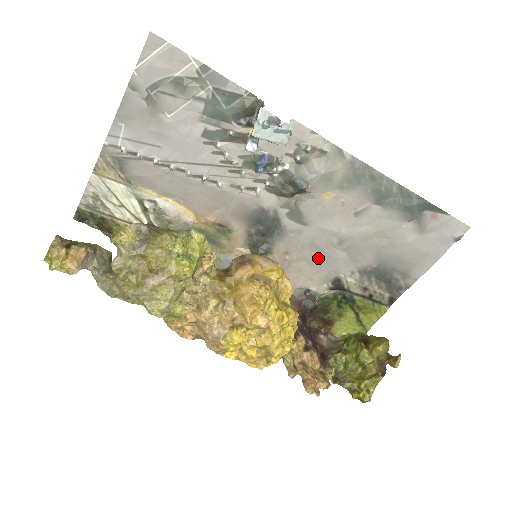
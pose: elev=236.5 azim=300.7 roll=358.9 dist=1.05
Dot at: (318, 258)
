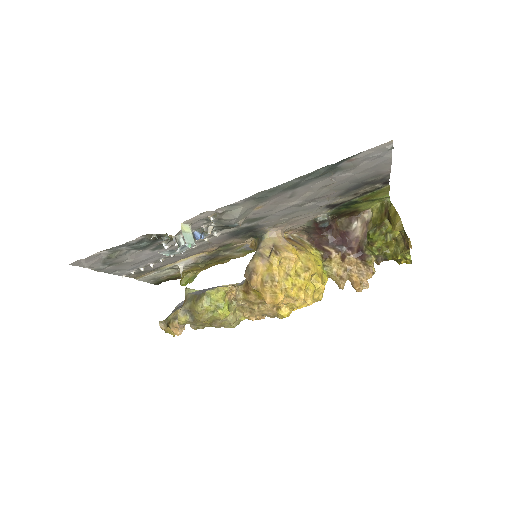
Dot at: (299, 213)
